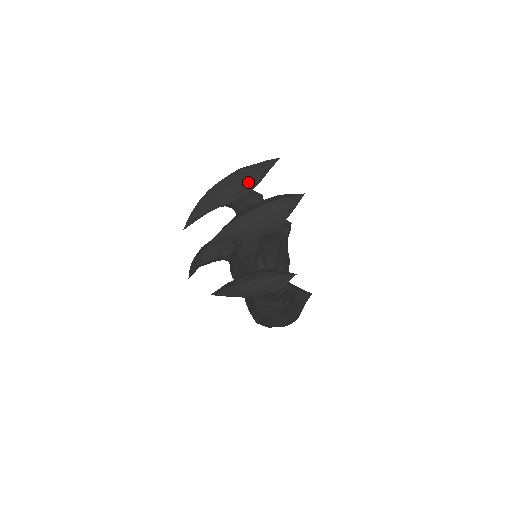
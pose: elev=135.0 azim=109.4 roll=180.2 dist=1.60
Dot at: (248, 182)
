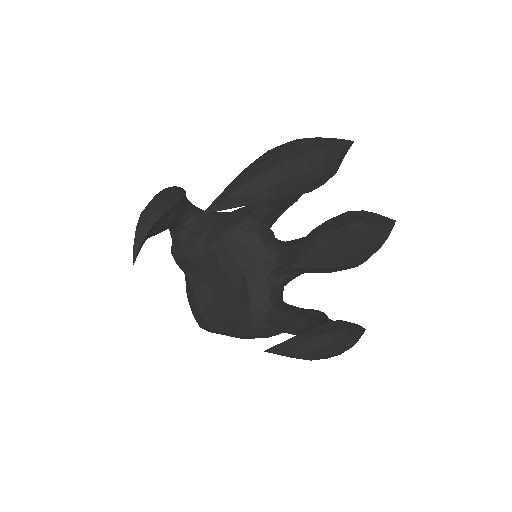
Dot at: (326, 172)
